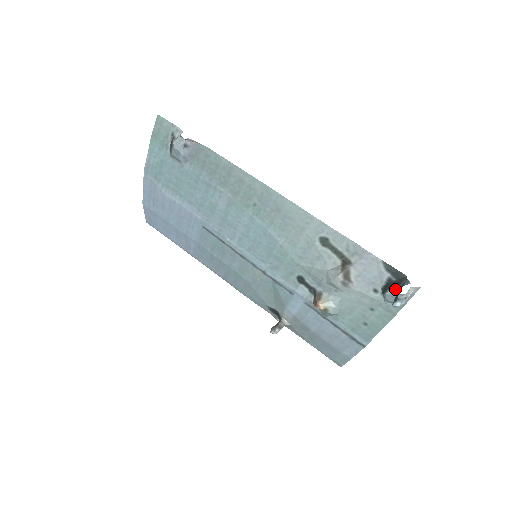
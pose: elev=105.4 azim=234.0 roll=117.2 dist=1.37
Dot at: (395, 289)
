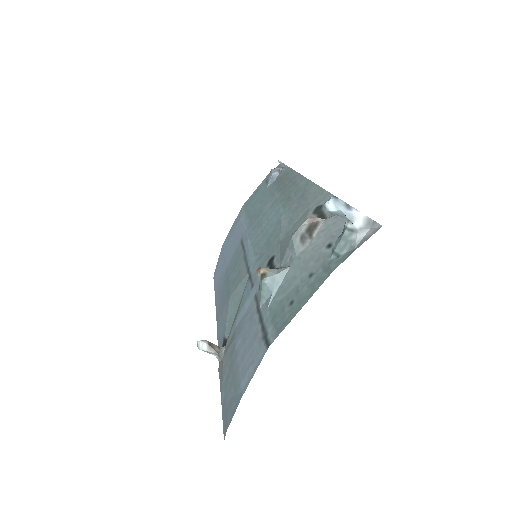
Dot at: (347, 220)
